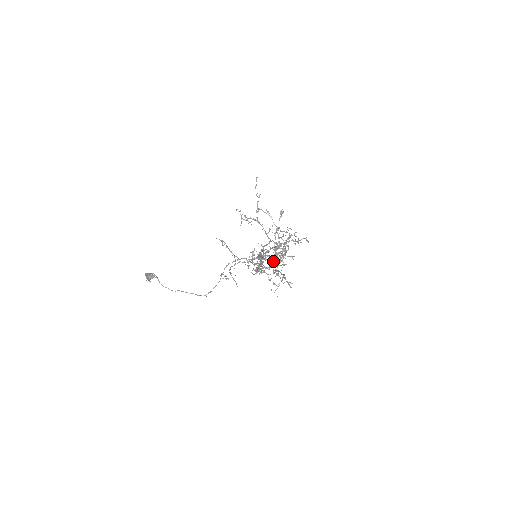
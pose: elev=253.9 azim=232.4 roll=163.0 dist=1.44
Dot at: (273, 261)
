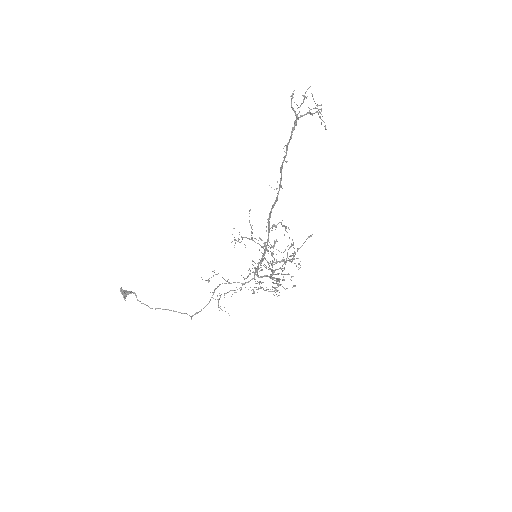
Dot at: (271, 276)
